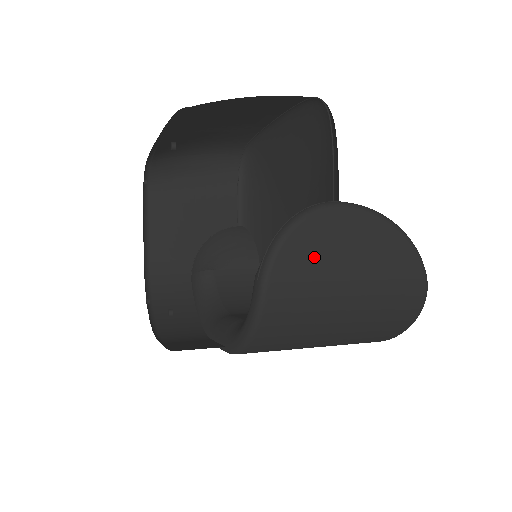
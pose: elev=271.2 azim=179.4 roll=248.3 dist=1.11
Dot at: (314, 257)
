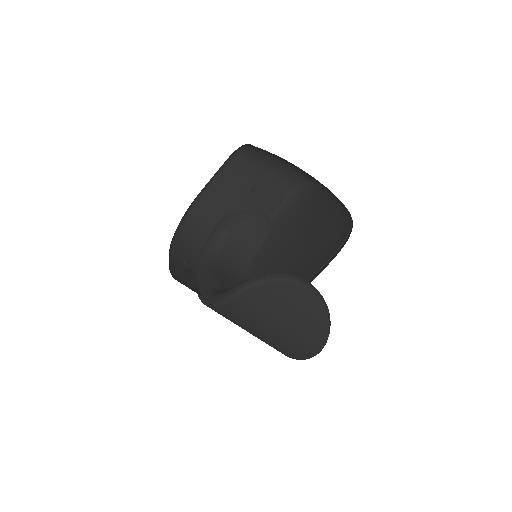
Dot at: (273, 300)
